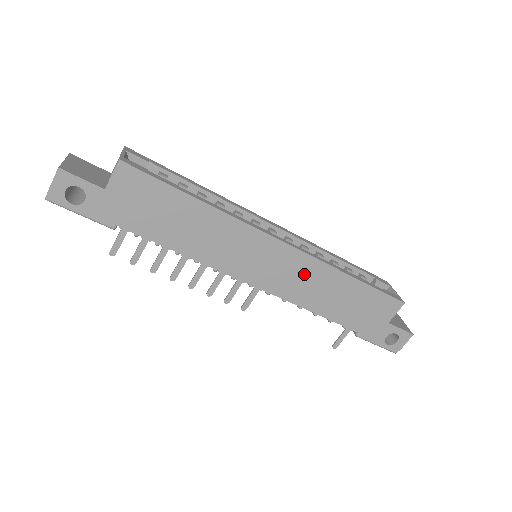
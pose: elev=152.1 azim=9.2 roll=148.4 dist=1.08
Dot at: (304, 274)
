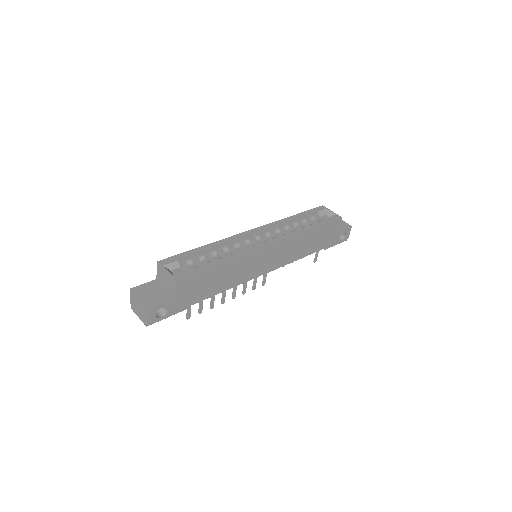
Dot at: (288, 248)
